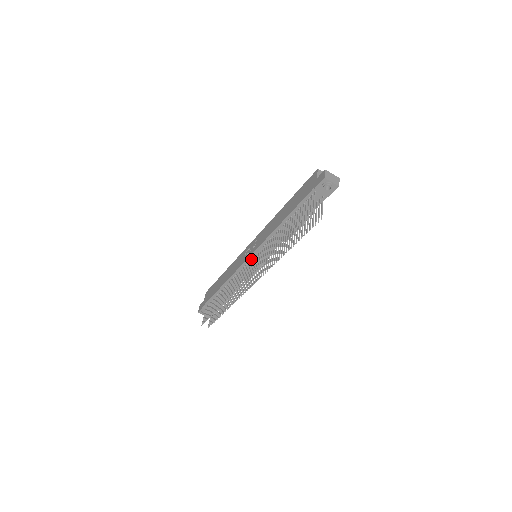
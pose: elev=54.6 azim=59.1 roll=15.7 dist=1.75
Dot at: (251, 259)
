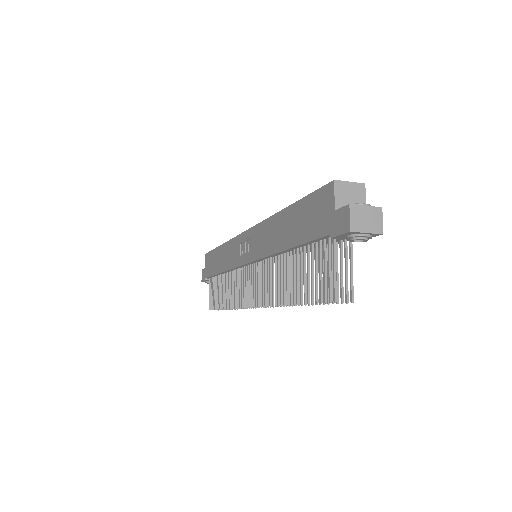
Dot at: (249, 267)
